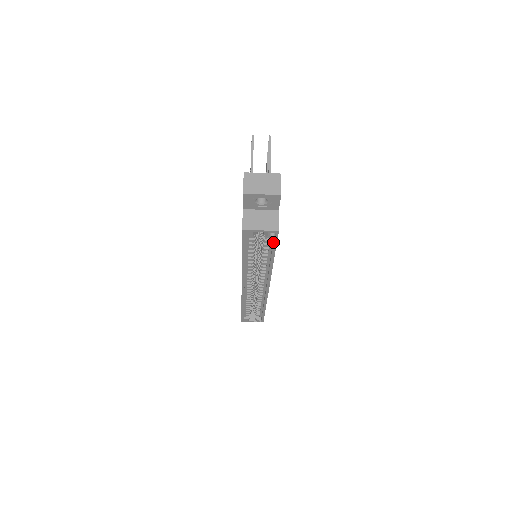
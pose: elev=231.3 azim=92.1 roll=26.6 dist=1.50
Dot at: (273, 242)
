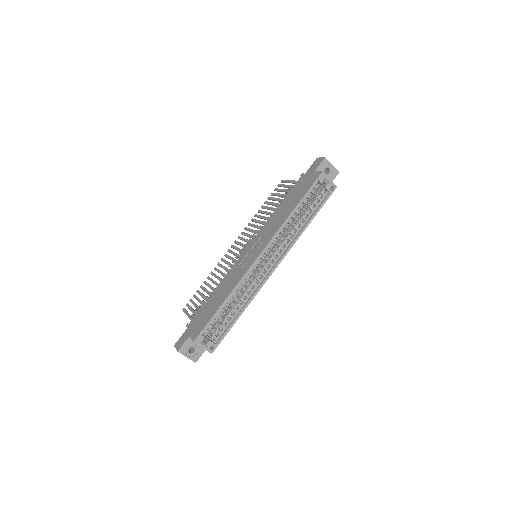
Dot at: (326, 198)
